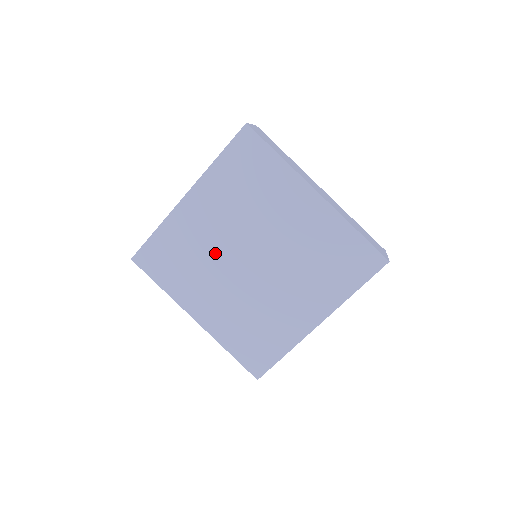
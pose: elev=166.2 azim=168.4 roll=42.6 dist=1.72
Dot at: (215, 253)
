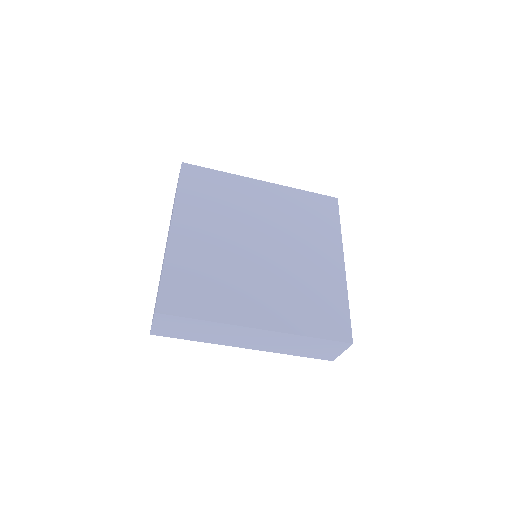
Dot at: (229, 258)
